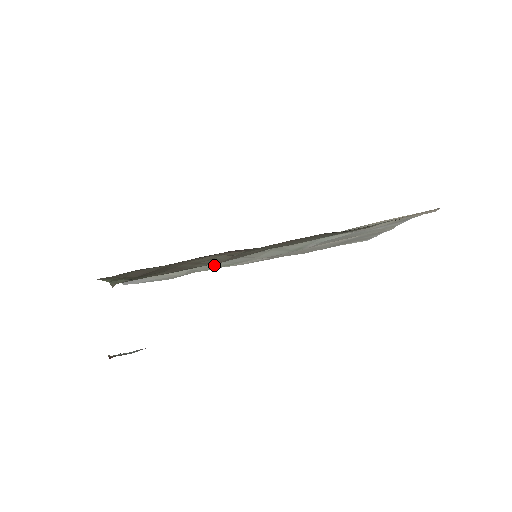
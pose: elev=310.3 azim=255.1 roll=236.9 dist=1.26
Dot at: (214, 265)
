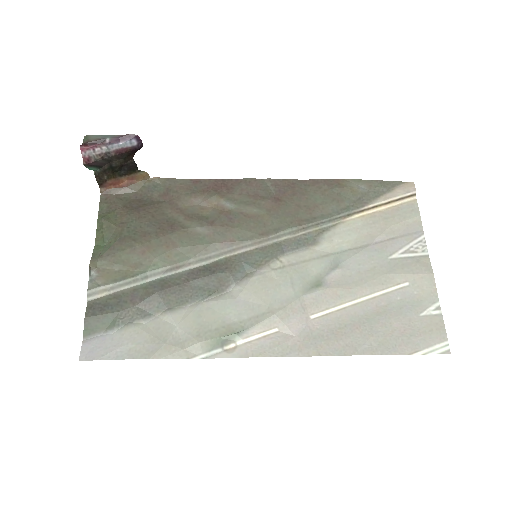
Dot at: (211, 322)
